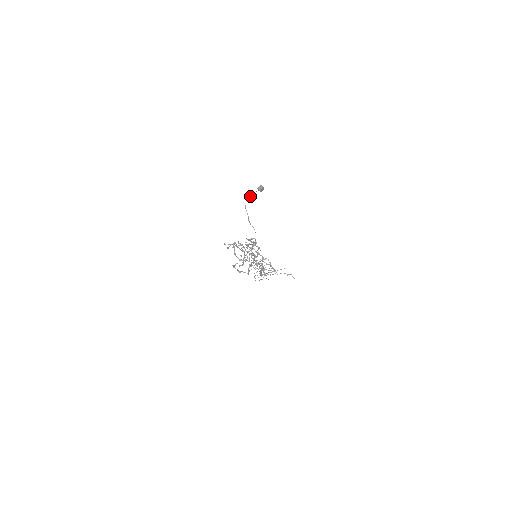
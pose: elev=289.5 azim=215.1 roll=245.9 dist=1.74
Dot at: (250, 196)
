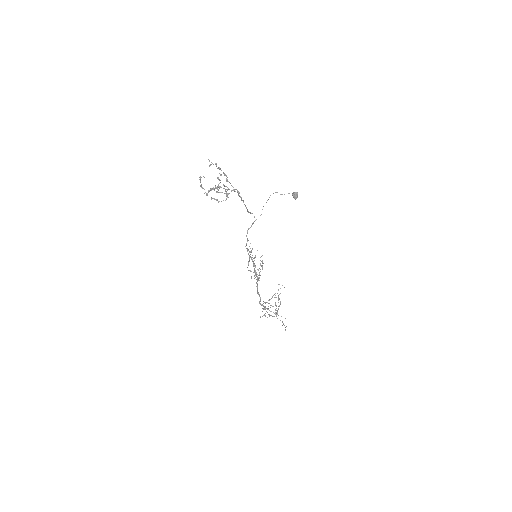
Dot at: (282, 194)
